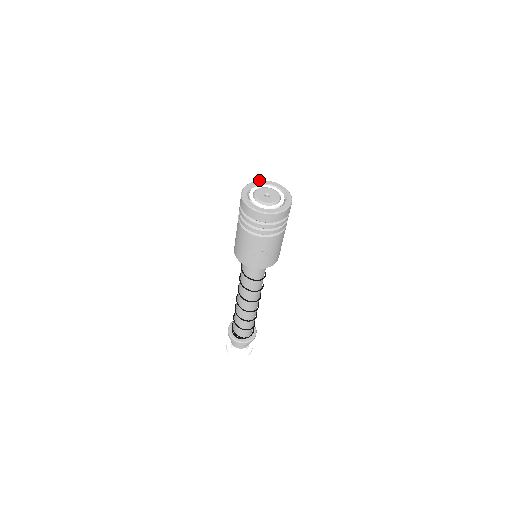
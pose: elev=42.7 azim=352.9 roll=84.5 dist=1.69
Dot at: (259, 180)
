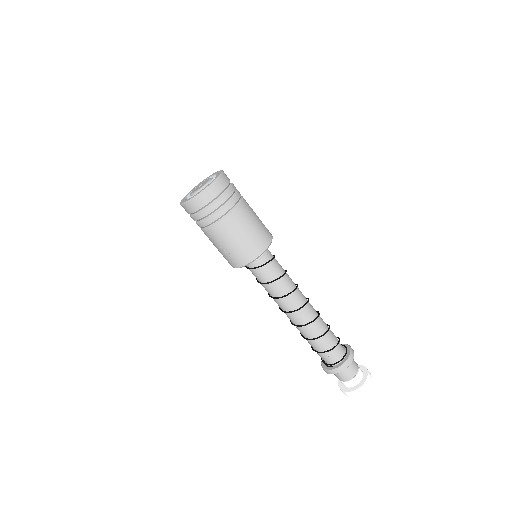
Dot at: (207, 177)
